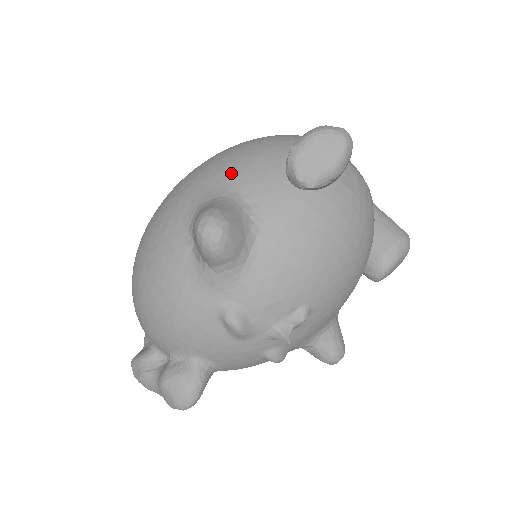
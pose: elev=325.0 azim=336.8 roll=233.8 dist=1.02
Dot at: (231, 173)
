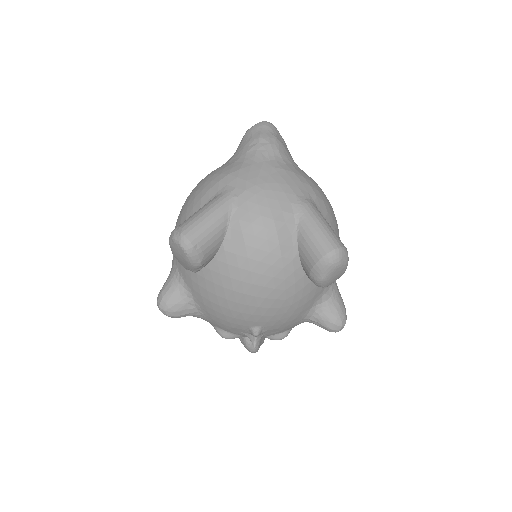
Dot at: occluded
